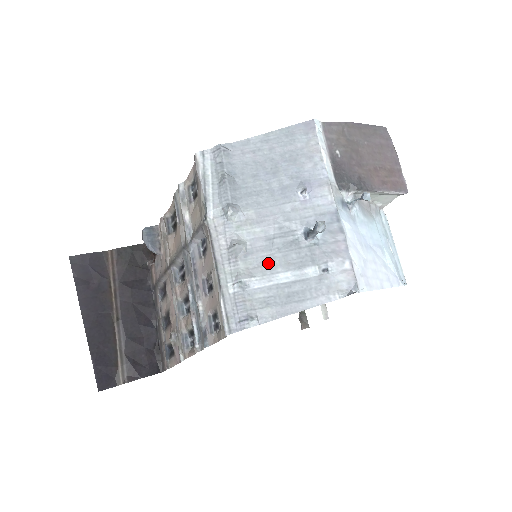
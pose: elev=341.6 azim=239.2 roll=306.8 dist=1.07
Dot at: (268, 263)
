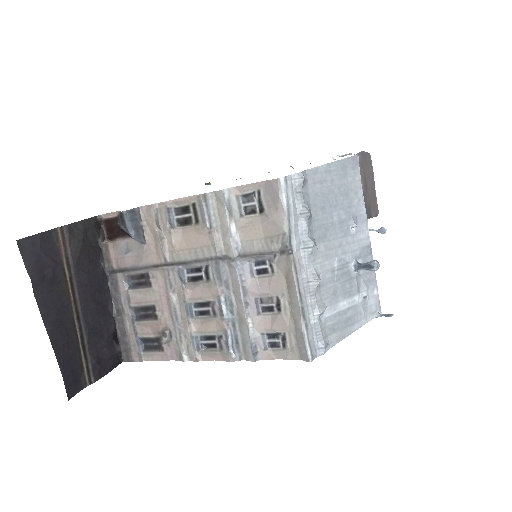
Dot at: (333, 294)
